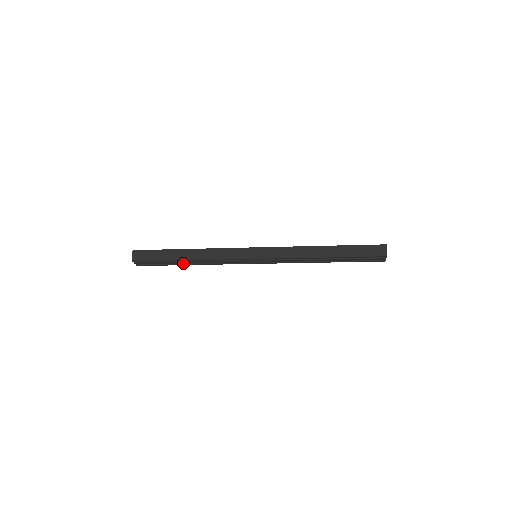
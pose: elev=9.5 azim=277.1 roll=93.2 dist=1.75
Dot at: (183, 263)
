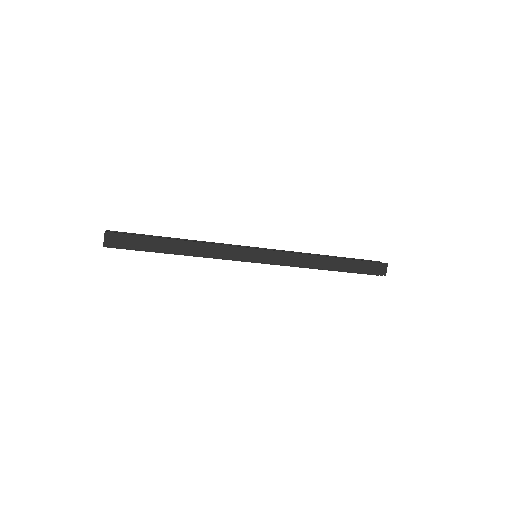
Dot at: occluded
